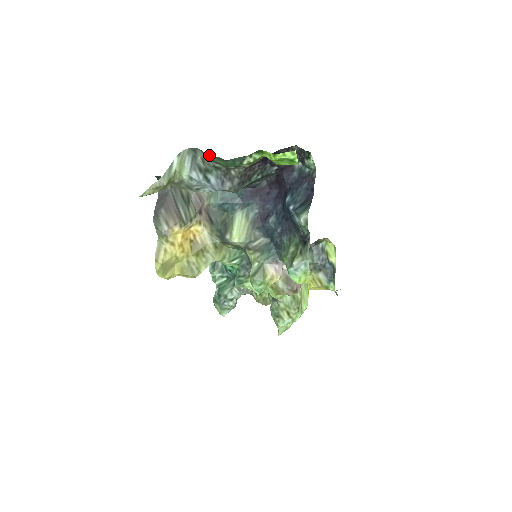
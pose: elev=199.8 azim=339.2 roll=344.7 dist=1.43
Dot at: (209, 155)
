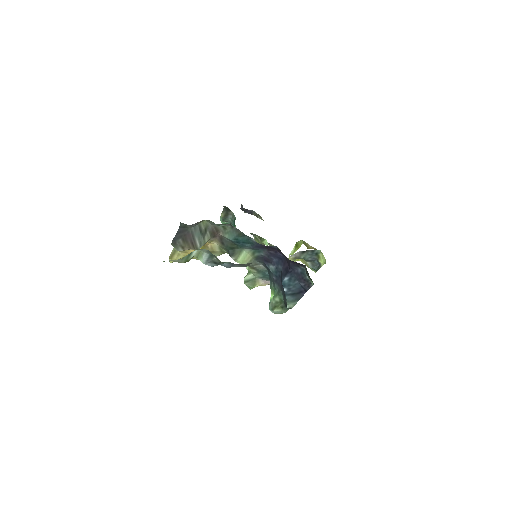
Dot at: occluded
